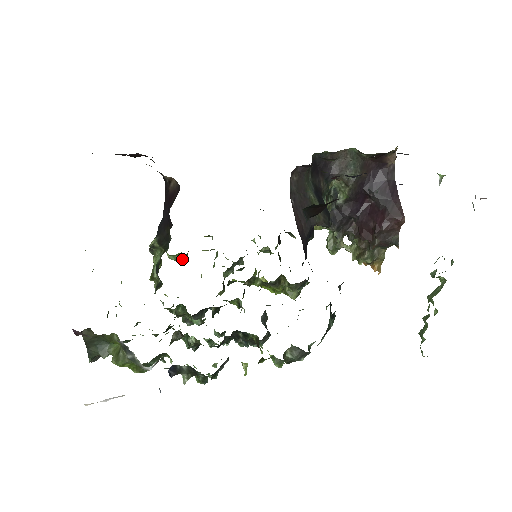
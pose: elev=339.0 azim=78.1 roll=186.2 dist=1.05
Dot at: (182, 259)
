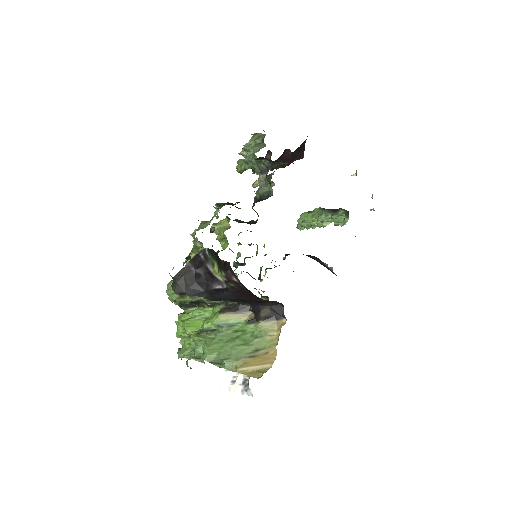
Dot at: occluded
